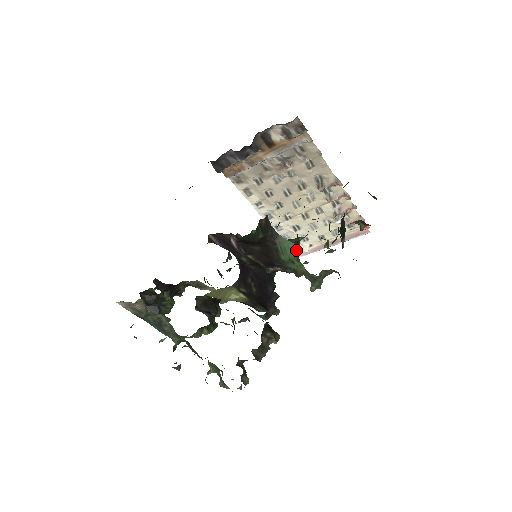
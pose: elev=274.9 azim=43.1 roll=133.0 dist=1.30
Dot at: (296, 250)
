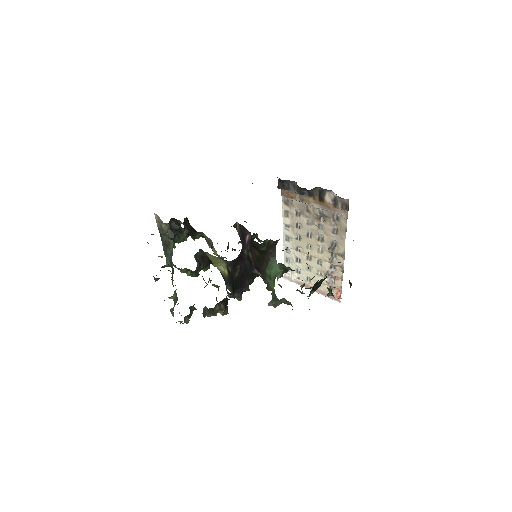
Dot at: occluded
